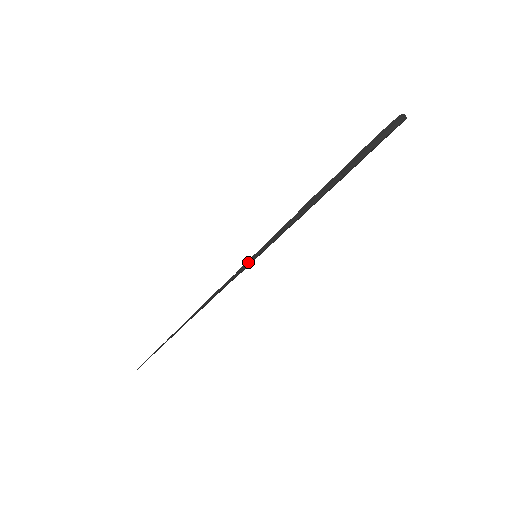
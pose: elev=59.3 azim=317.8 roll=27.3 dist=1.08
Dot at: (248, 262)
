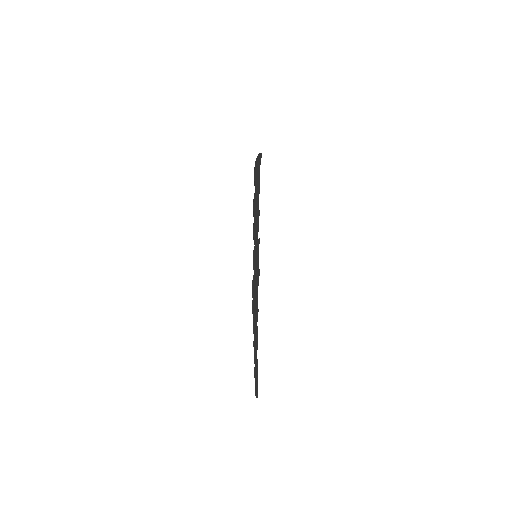
Dot at: (253, 261)
